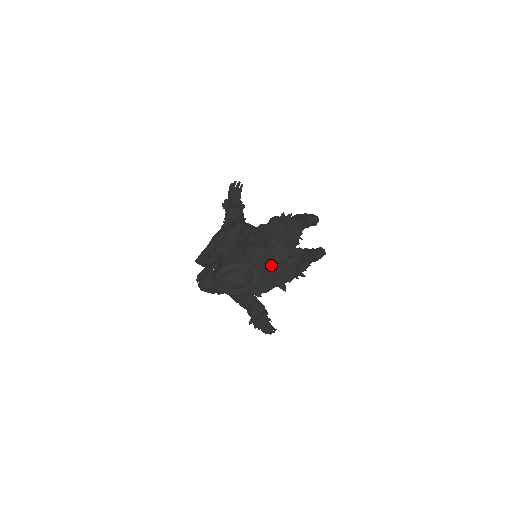
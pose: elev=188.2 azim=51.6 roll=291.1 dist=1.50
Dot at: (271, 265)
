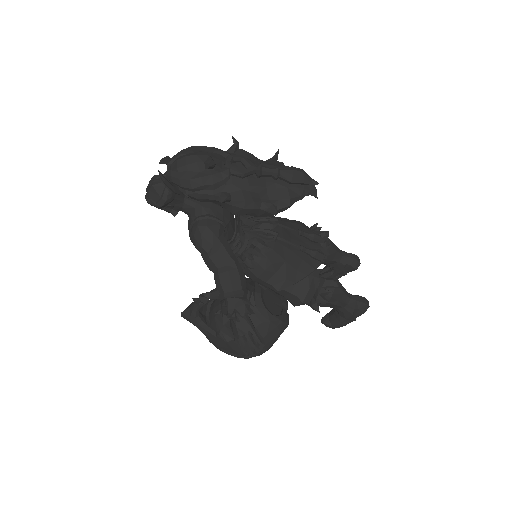
Dot at: (256, 165)
